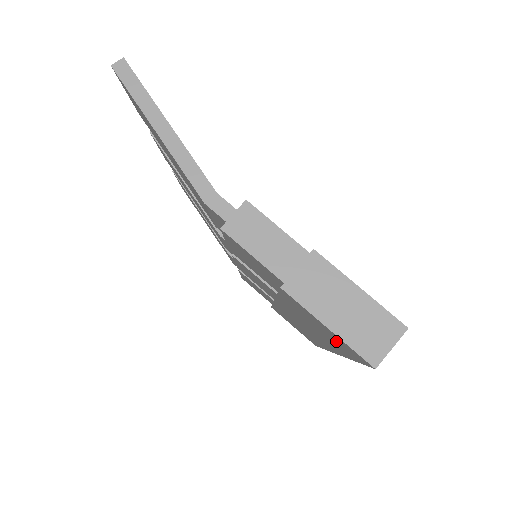
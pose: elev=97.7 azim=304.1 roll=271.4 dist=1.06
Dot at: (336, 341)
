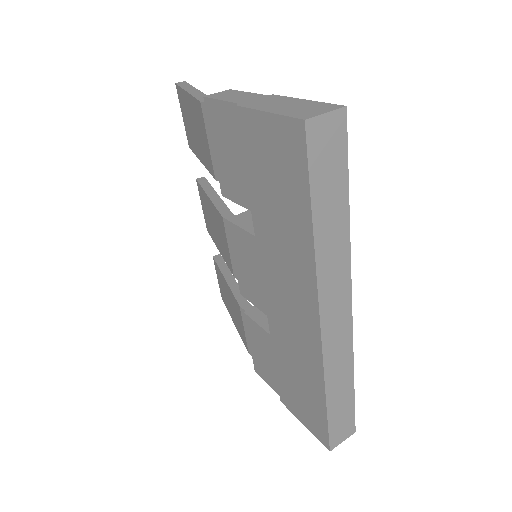
Dot at: (285, 166)
